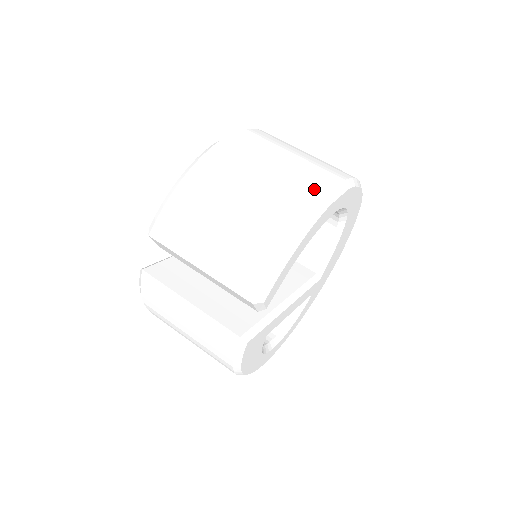
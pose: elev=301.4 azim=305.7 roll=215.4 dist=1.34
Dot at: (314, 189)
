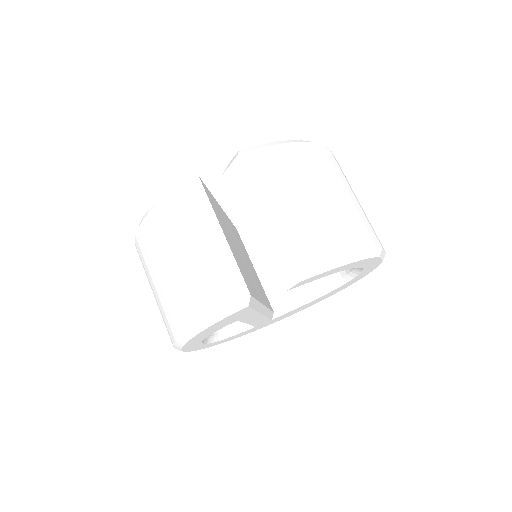
Dot at: occluded
